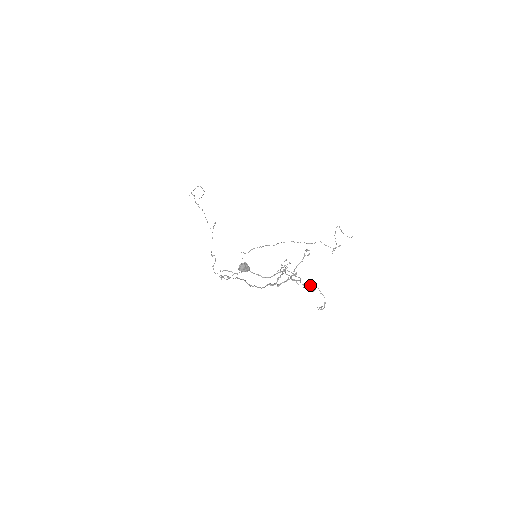
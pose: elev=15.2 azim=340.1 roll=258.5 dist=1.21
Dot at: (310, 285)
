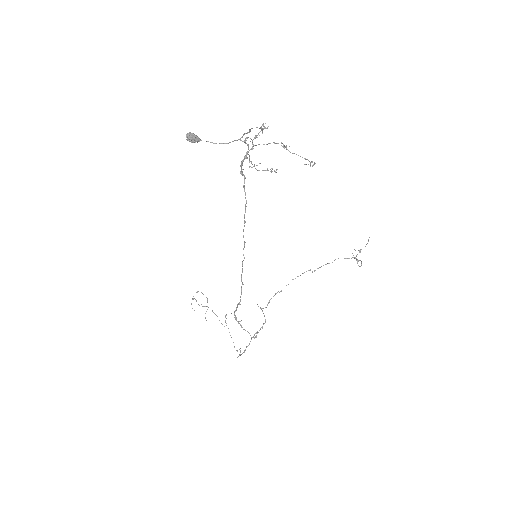
Dot at: occluded
